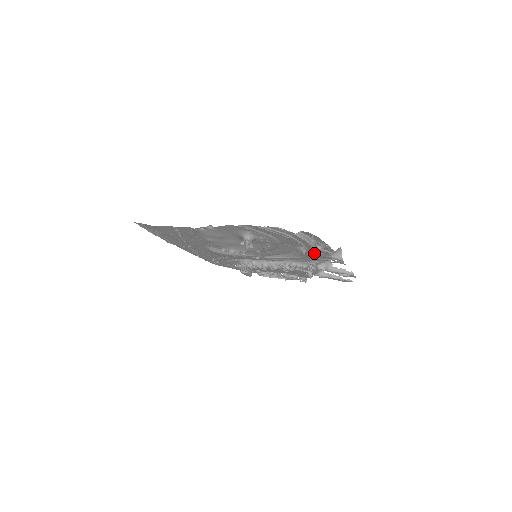
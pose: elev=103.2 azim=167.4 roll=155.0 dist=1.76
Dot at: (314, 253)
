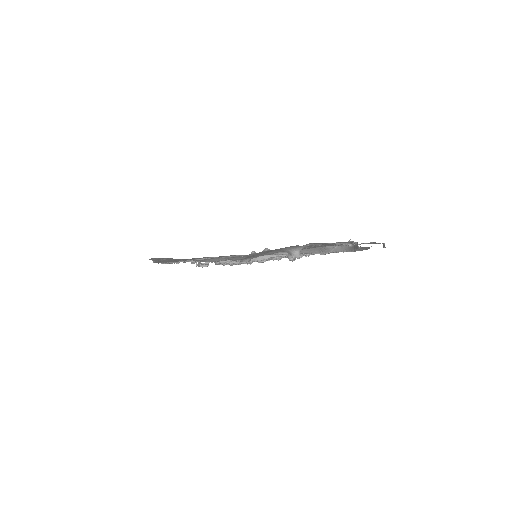
Dot at: (348, 251)
